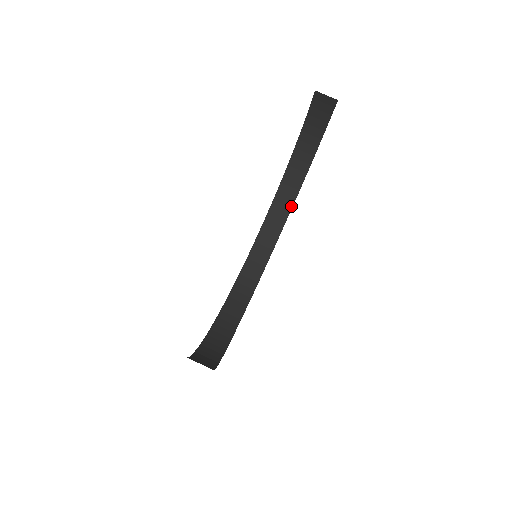
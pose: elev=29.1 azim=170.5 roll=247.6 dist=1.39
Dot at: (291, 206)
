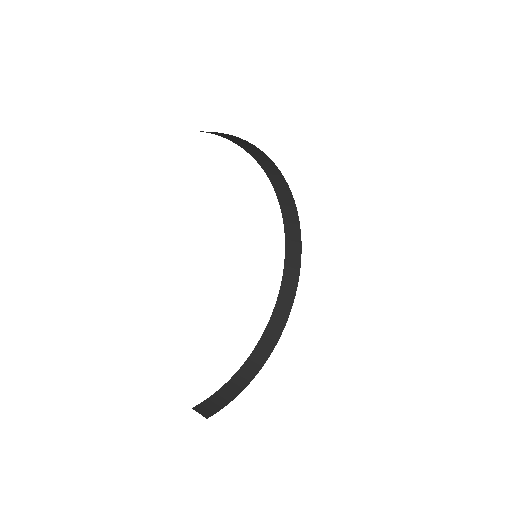
Dot at: (271, 161)
